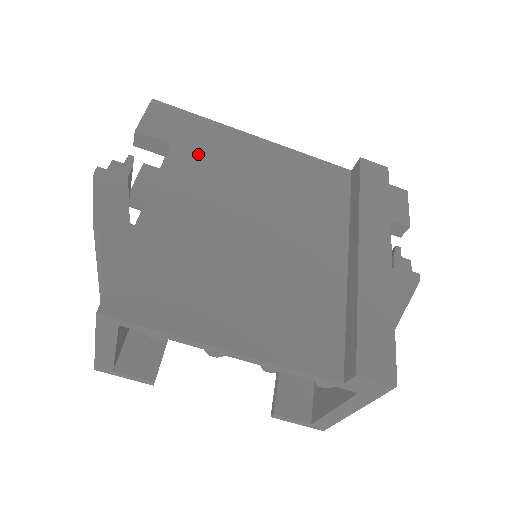
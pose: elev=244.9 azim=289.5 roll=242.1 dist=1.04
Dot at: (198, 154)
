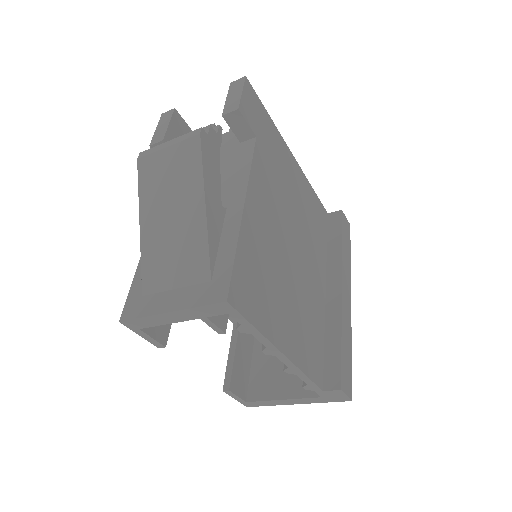
Dot at: (269, 157)
